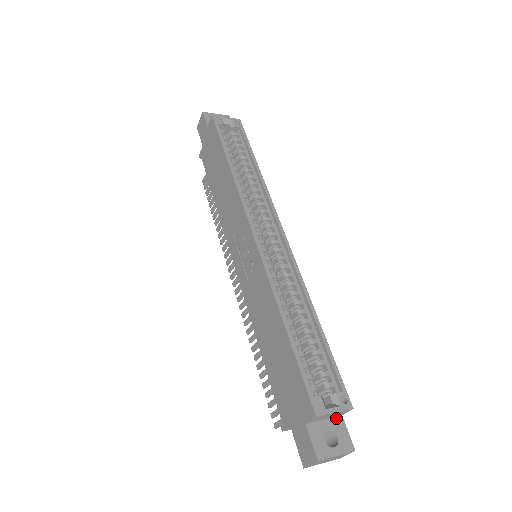
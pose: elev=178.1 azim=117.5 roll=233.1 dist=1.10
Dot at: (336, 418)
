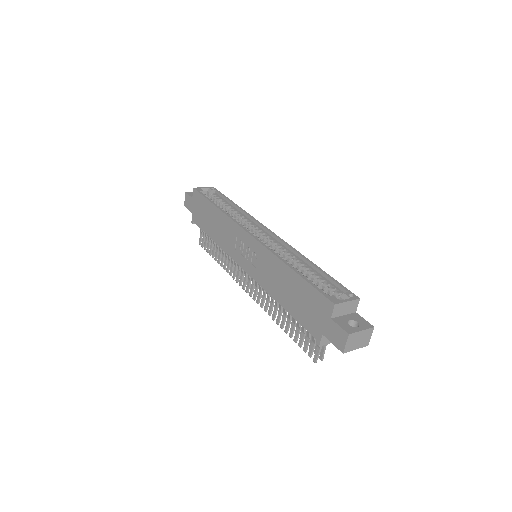
Dot at: (352, 314)
